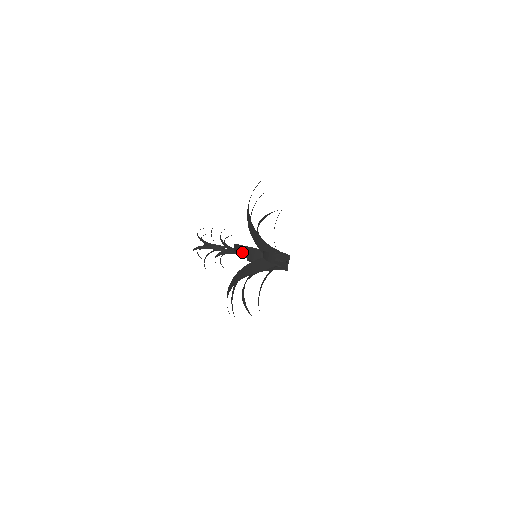
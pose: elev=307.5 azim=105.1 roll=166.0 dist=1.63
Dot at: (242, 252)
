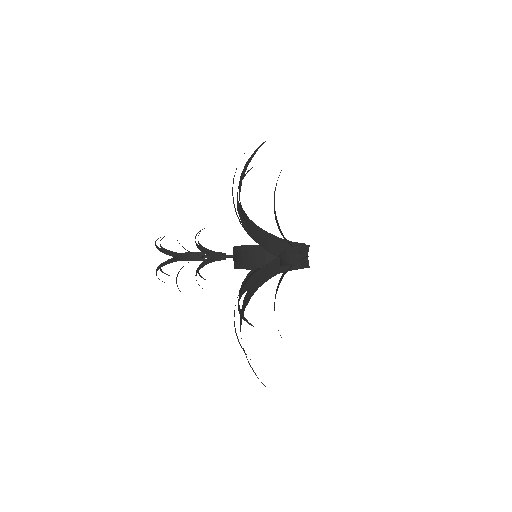
Dot at: occluded
